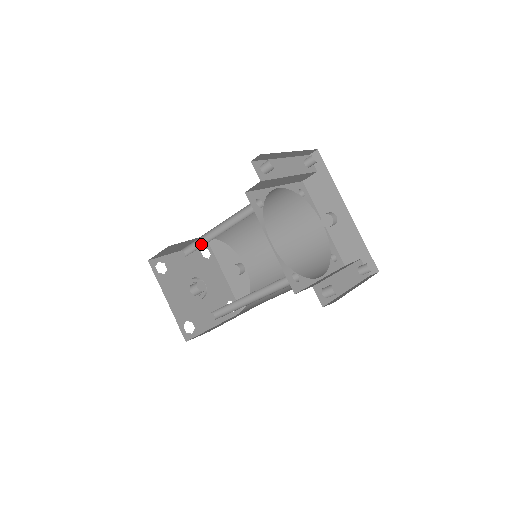
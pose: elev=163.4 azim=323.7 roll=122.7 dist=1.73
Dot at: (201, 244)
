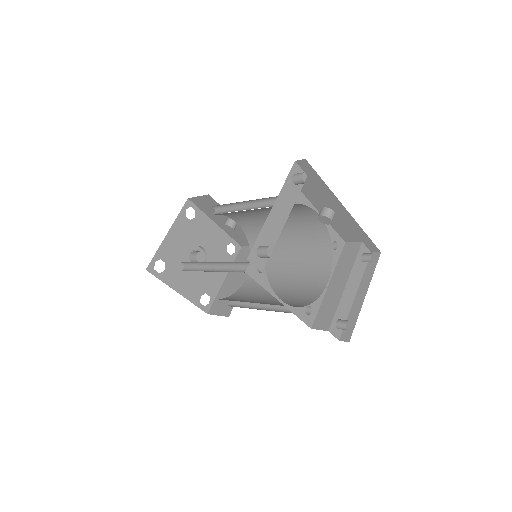
Dot at: (199, 264)
